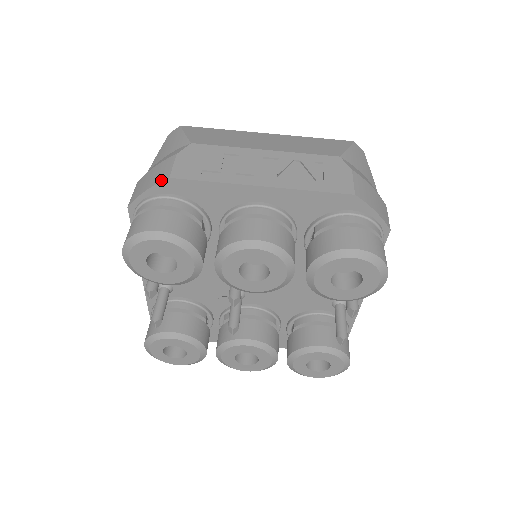
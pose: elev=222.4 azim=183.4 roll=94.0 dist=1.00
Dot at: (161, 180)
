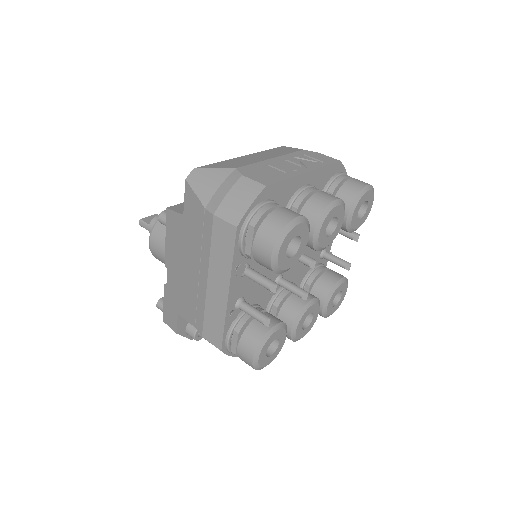
Dot at: (260, 191)
